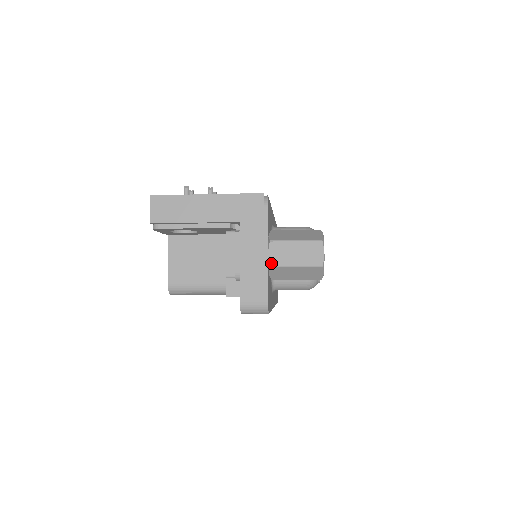
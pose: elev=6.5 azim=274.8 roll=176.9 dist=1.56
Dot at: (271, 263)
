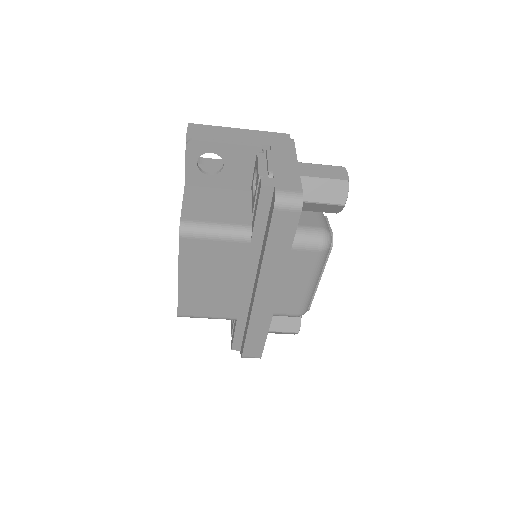
Dot at: (301, 174)
